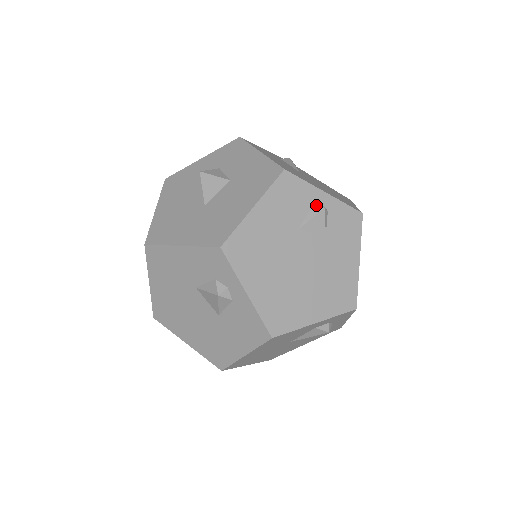
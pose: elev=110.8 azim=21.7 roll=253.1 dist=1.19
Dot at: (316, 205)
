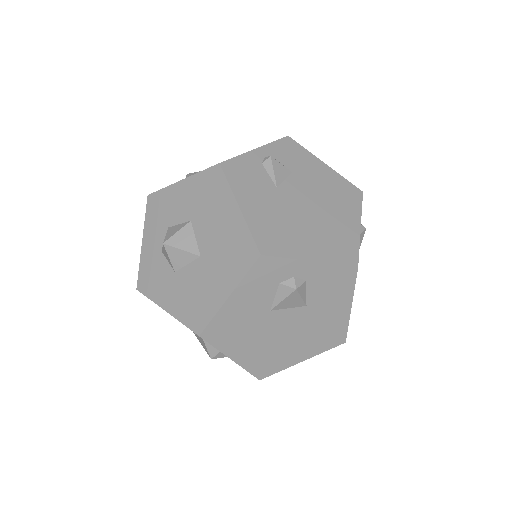
Dot at: (264, 162)
